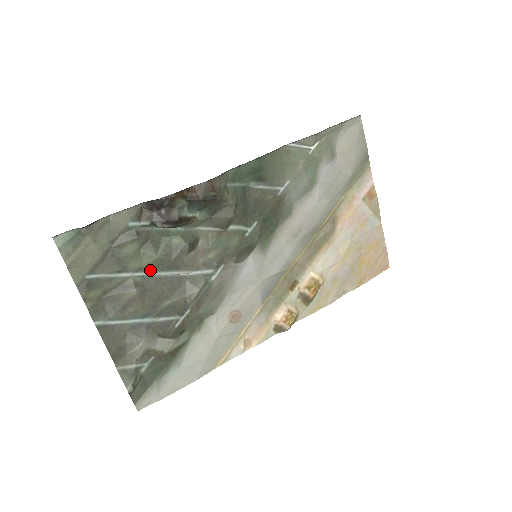
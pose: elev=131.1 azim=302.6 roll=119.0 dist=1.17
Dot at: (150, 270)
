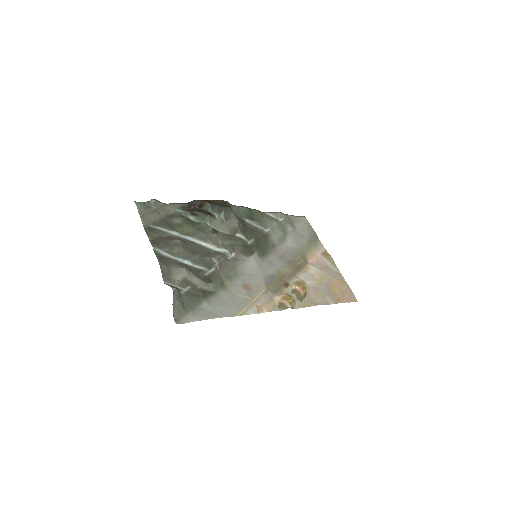
Dot at: (188, 235)
